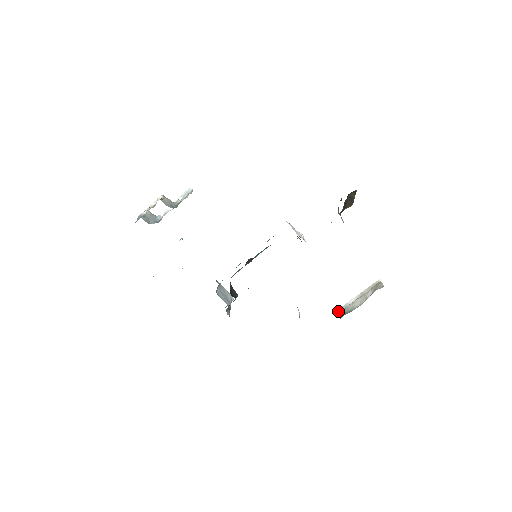
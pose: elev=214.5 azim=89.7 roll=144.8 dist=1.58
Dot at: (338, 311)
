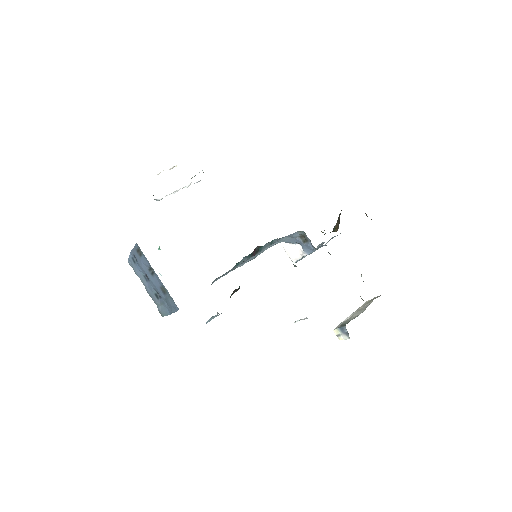
Dot at: (336, 328)
